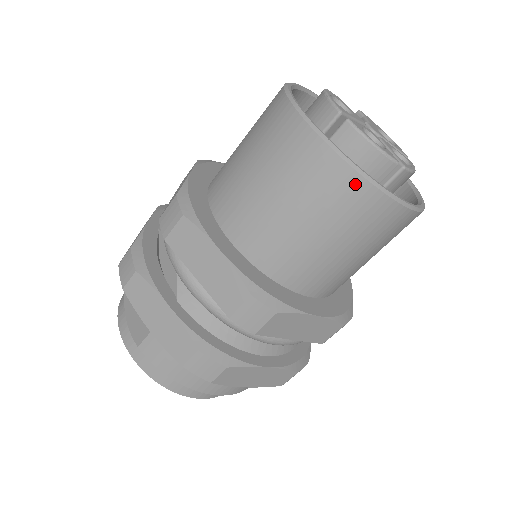
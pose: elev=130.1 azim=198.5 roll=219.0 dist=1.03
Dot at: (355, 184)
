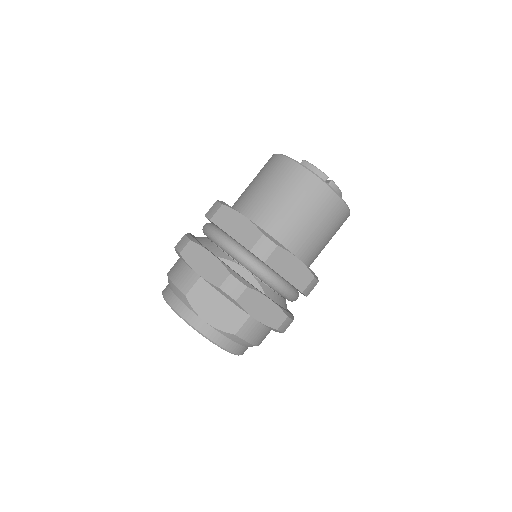
Dot at: (345, 213)
